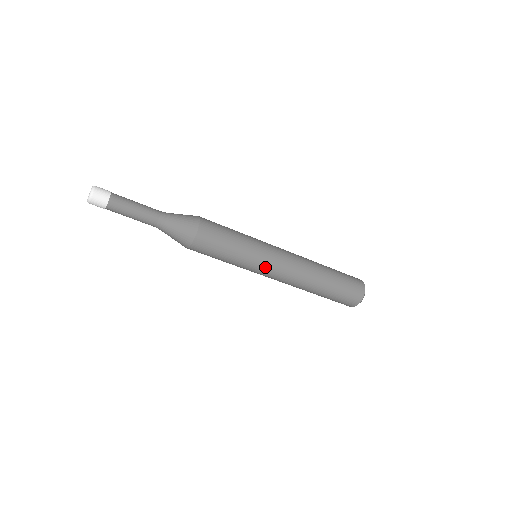
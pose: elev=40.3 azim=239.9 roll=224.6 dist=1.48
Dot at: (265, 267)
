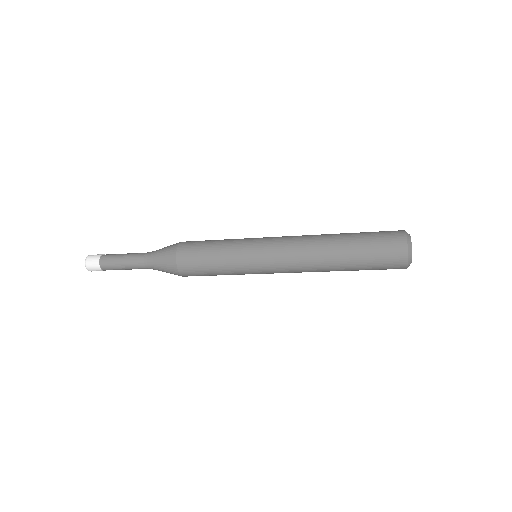
Dot at: (263, 273)
